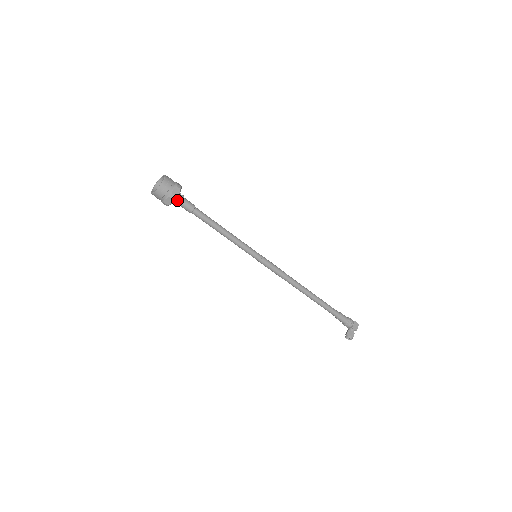
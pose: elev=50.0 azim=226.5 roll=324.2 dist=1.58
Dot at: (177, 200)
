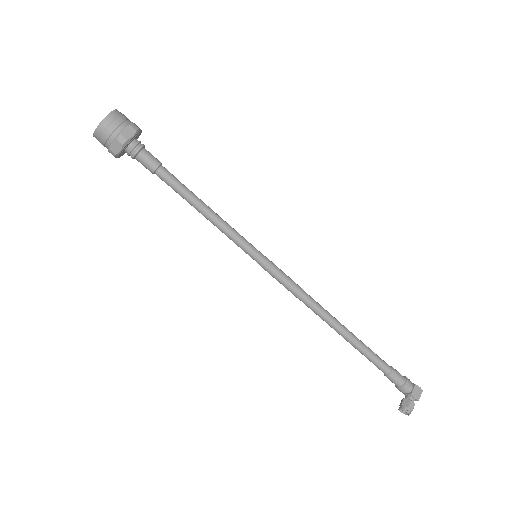
Dot at: (131, 149)
